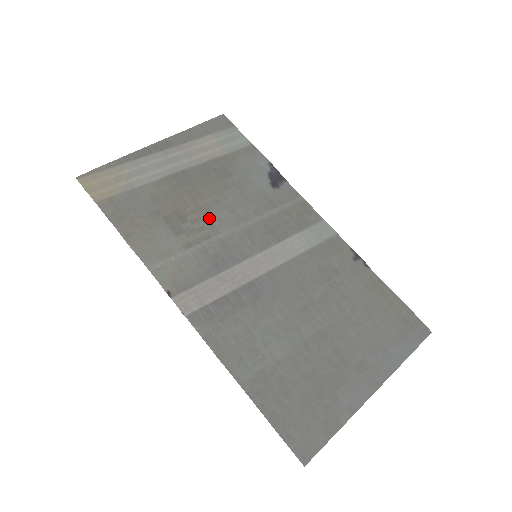
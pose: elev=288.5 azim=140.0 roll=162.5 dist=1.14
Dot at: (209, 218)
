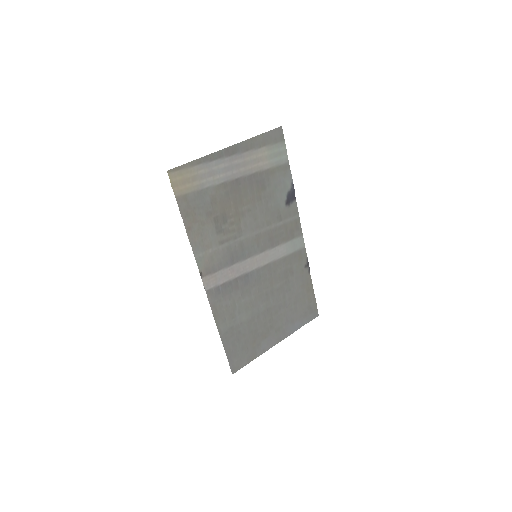
Dot at: (240, 223)
